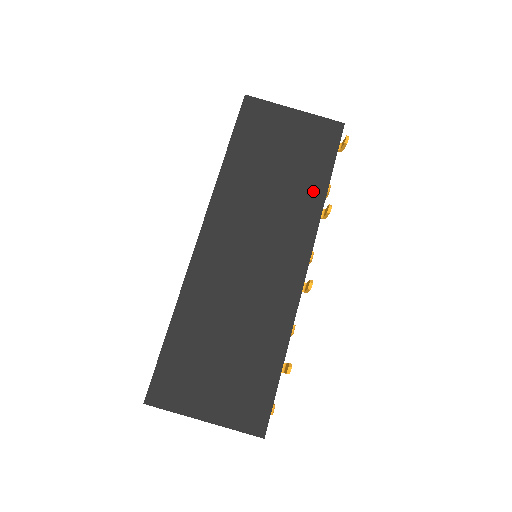
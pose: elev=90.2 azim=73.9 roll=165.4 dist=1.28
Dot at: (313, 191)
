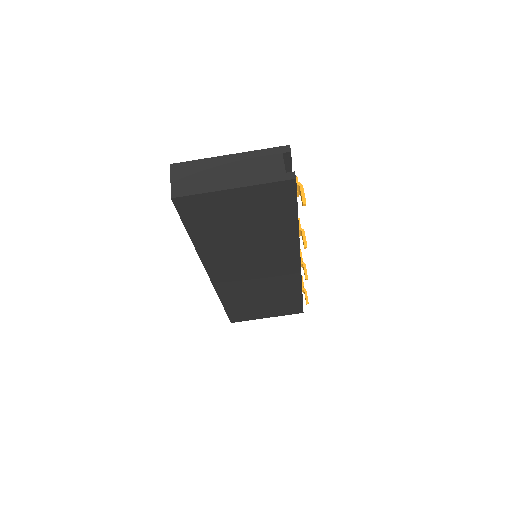
Dot at: (285, 232)
